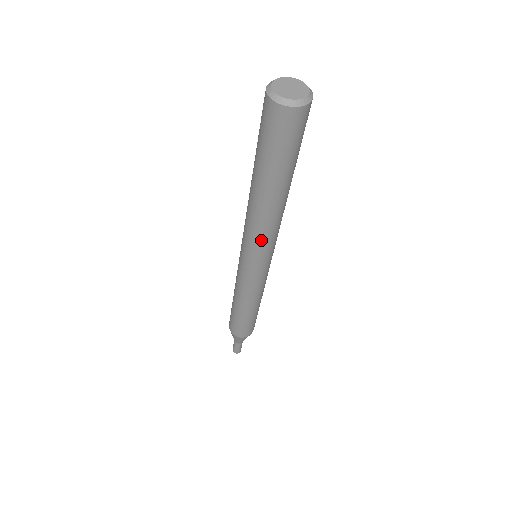
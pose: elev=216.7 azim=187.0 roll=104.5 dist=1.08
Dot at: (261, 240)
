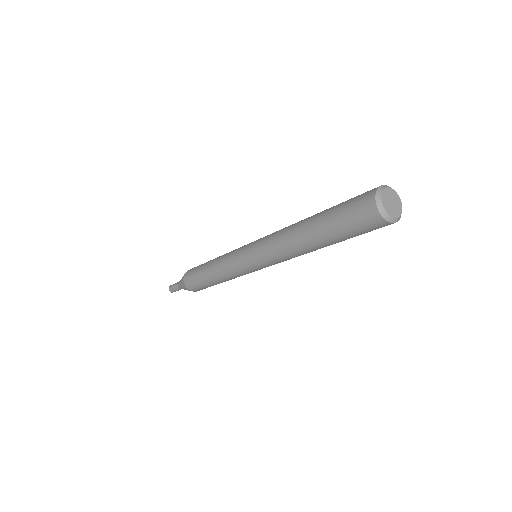
Dot at: (271, 253)
